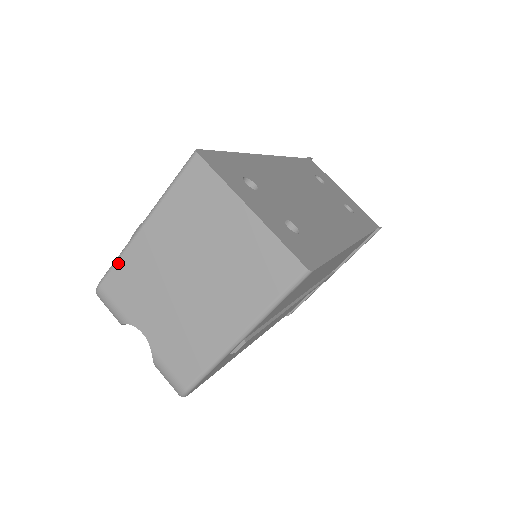
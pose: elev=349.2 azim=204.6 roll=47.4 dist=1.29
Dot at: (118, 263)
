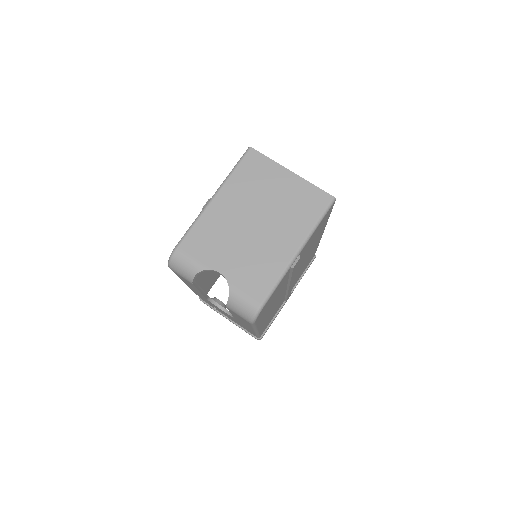
Dot at: (194, 227)
